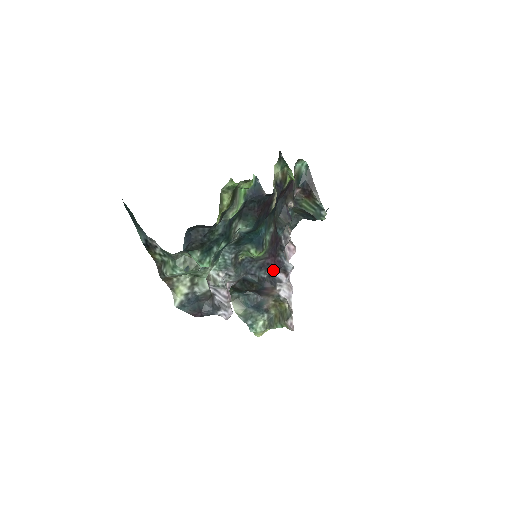
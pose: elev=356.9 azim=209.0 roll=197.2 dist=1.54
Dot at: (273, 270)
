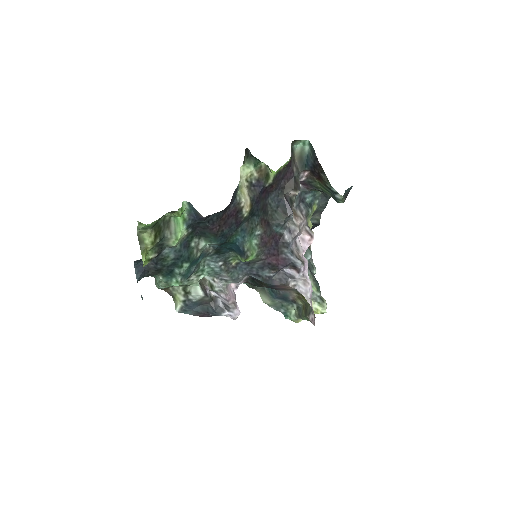
Dot at: (278, 269)
